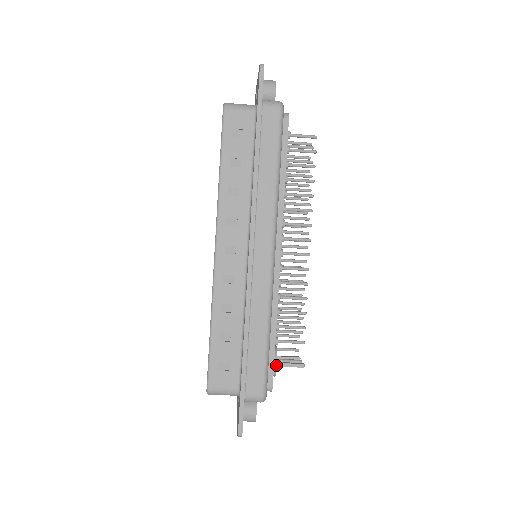
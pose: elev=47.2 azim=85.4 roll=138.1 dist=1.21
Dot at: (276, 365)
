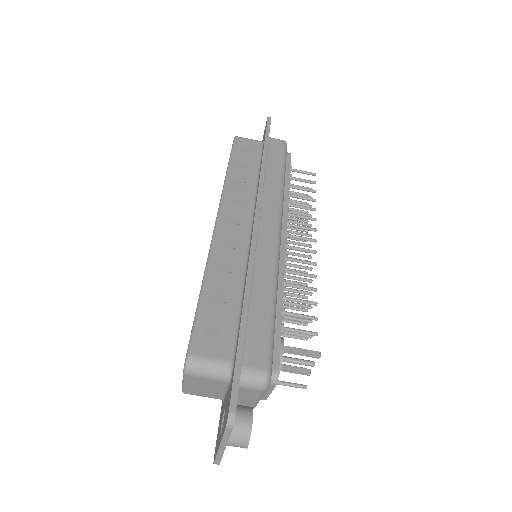
Dot at: (283, 348)
